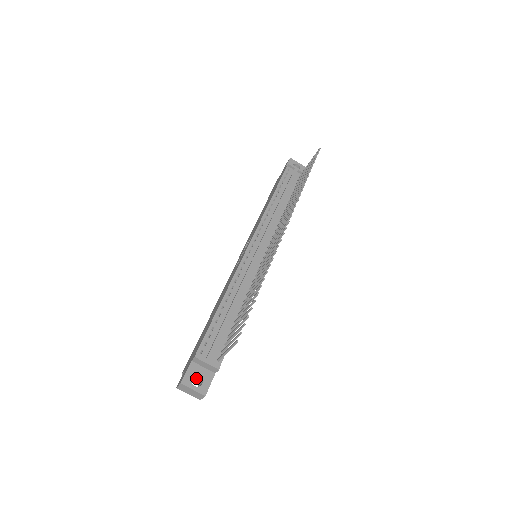
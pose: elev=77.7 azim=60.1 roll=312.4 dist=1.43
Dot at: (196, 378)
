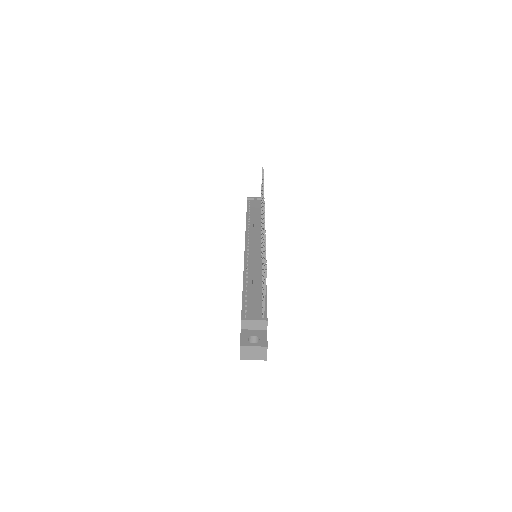
Dot at: occluded
